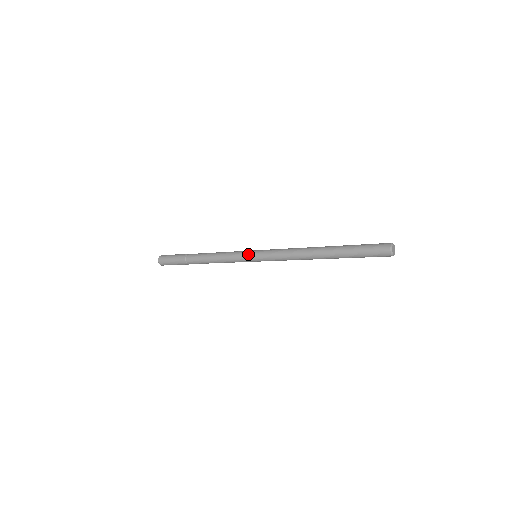
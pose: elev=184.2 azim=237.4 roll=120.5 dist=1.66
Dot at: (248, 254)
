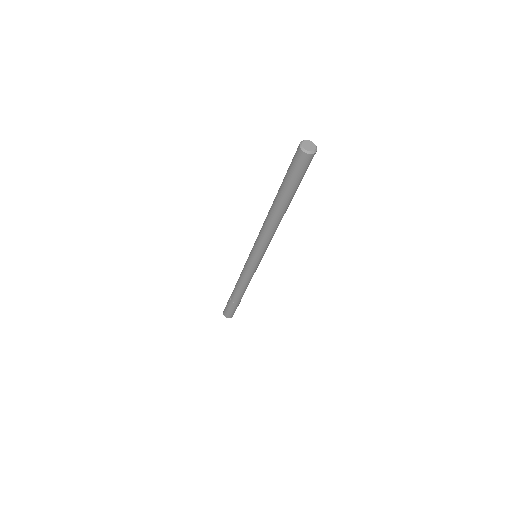
Dot at: (248, 258)
